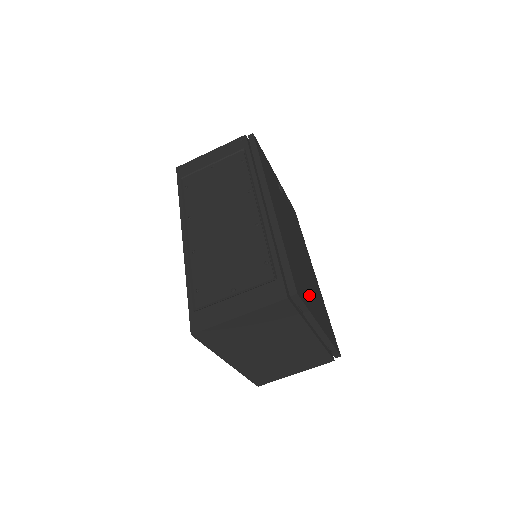
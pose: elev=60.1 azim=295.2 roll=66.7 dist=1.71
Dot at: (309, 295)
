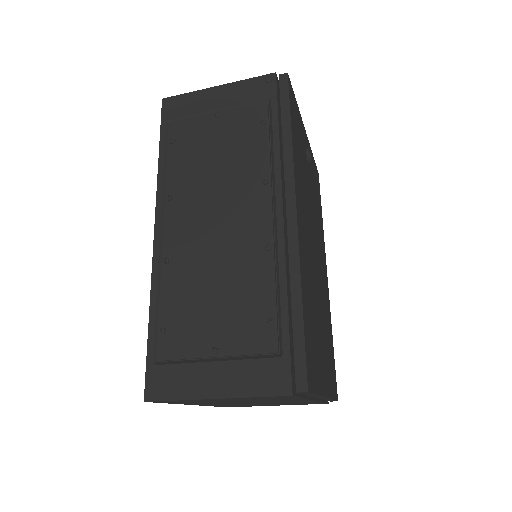
Dot at: (319, 350)
